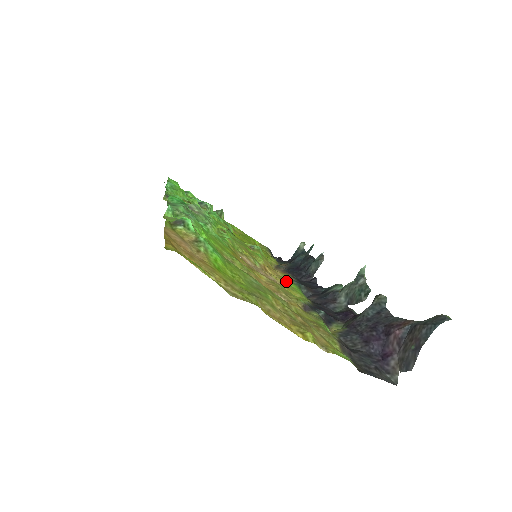
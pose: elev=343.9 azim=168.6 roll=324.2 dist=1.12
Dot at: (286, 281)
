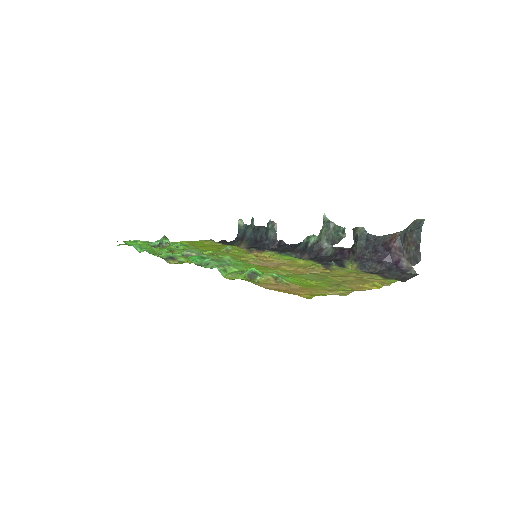
Dot at: (280, 258)
